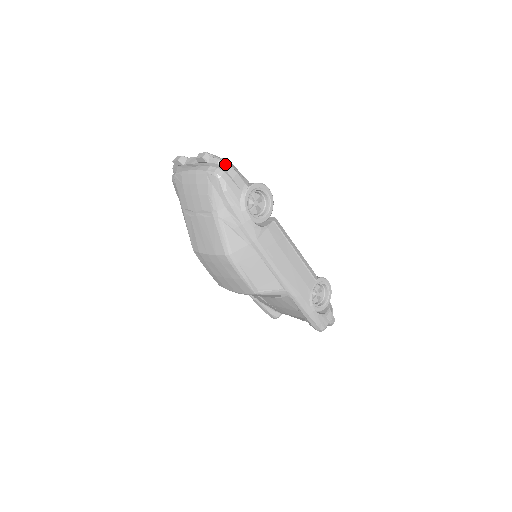
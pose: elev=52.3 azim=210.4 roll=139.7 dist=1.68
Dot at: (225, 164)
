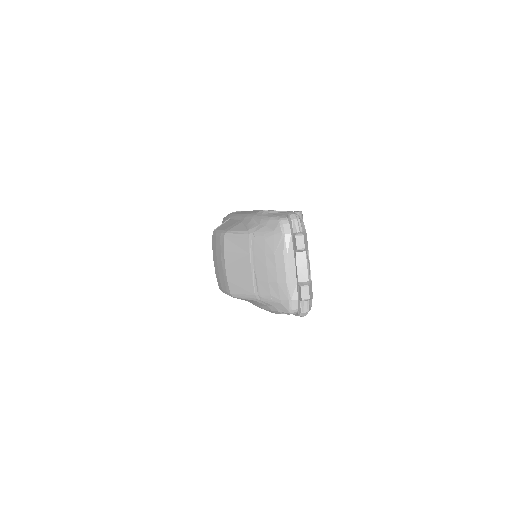
Dot at: occluded
